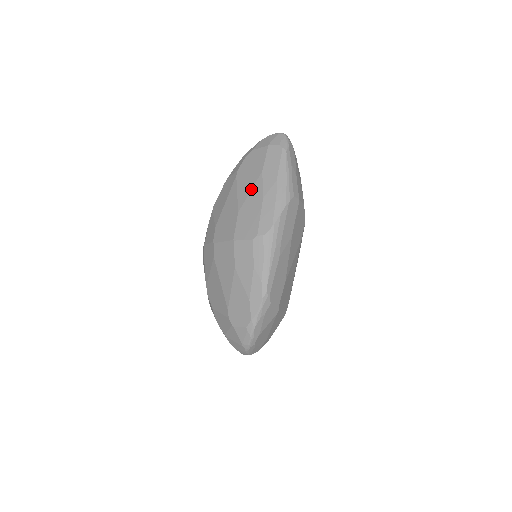
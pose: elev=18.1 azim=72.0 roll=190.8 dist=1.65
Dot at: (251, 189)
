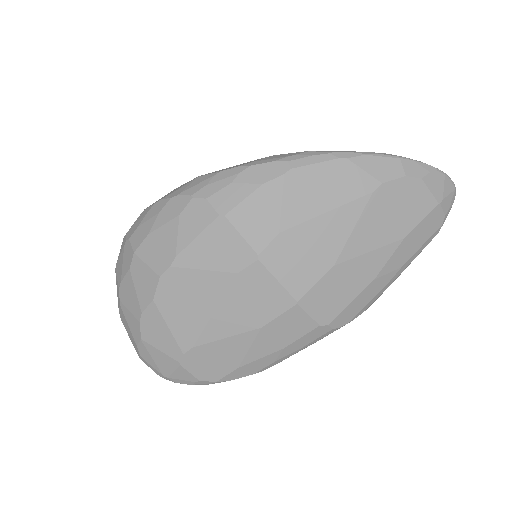
Dot at: (374, 249)
